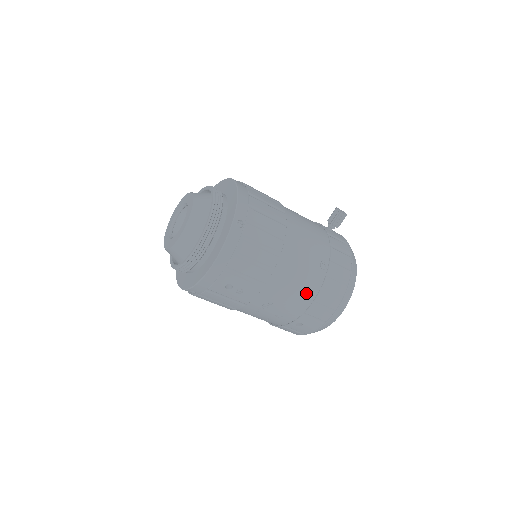
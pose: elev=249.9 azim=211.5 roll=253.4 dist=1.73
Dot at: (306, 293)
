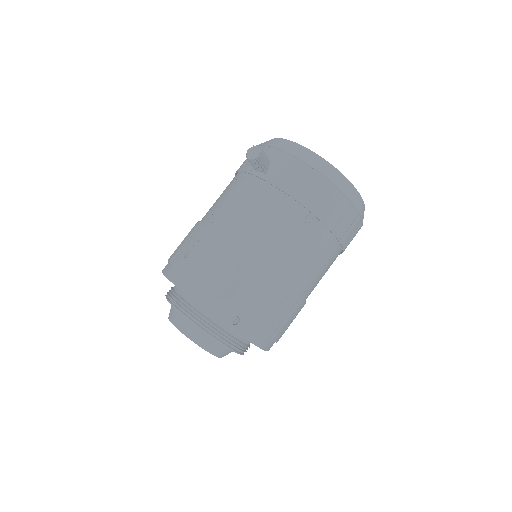
Dot at: (328, 249)
